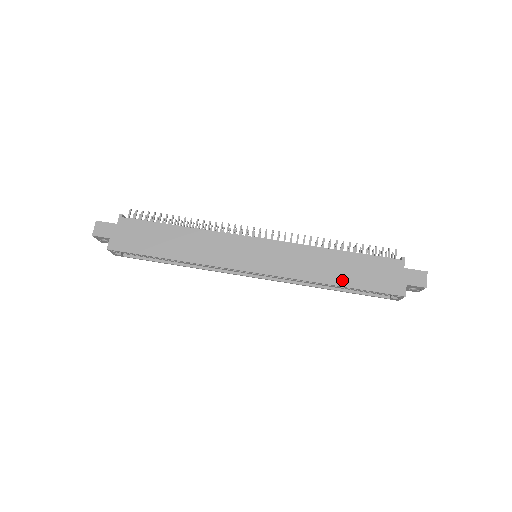
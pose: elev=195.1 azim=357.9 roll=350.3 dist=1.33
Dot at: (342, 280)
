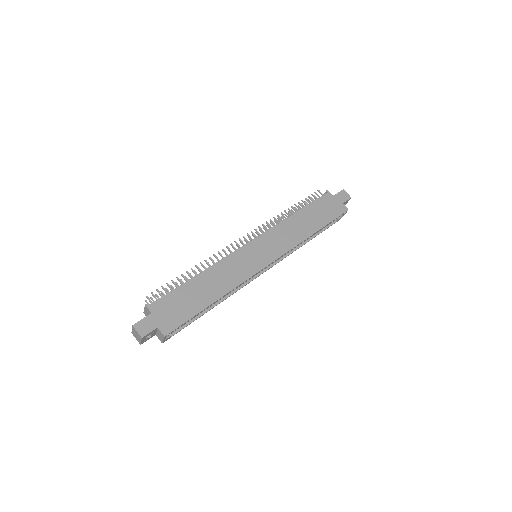
Dot at: (315, 227)
